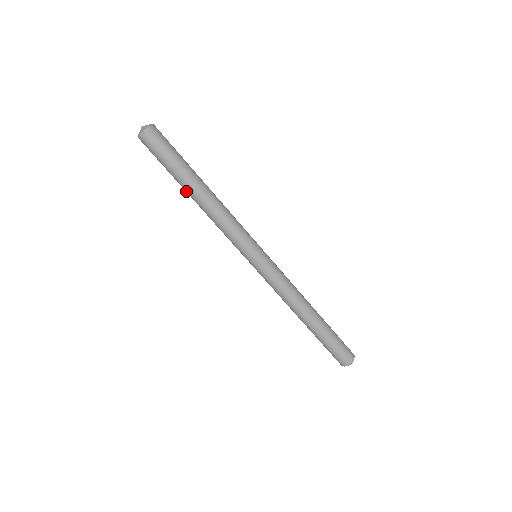
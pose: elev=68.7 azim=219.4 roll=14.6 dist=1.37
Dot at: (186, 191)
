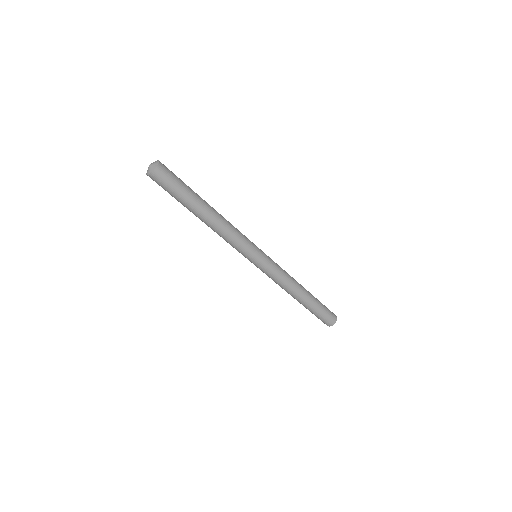
Dot at: (194, 214)
